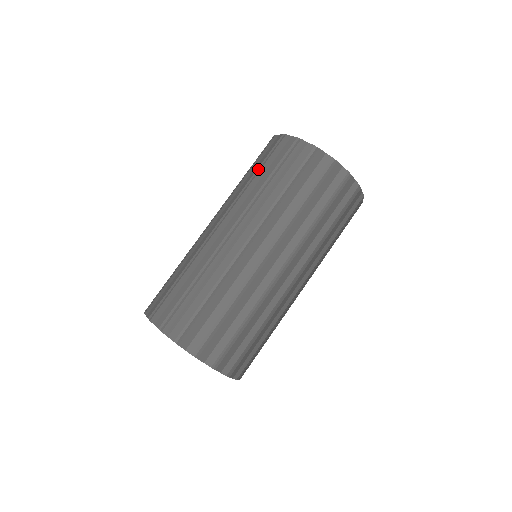
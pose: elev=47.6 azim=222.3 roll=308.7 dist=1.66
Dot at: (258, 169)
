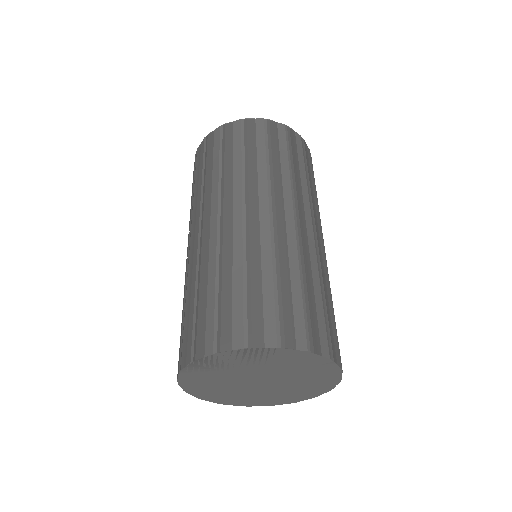
Dot at: occluded
